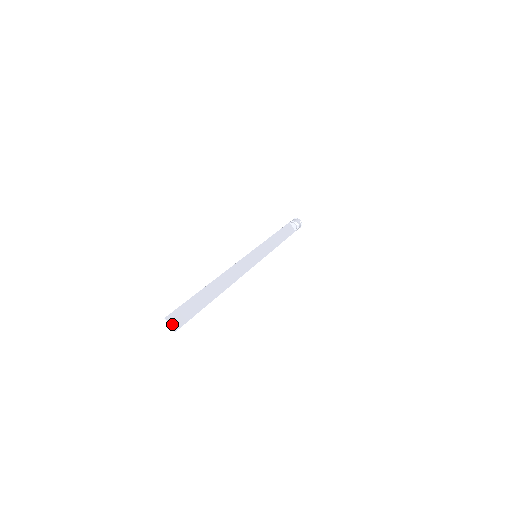
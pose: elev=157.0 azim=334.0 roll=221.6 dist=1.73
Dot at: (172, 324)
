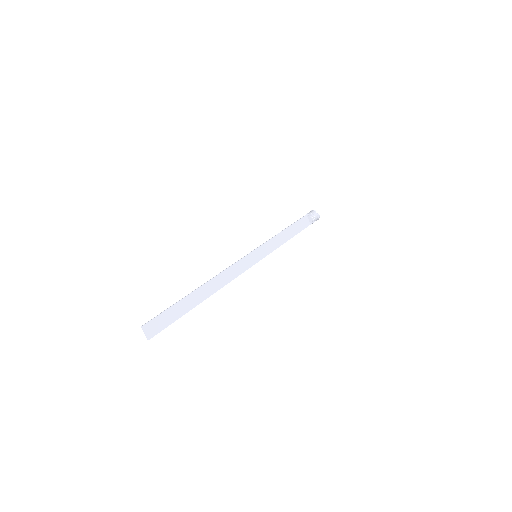
Dot at: (147, 333)
